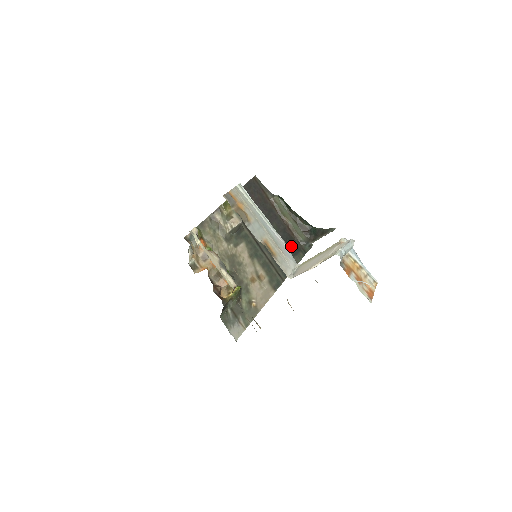
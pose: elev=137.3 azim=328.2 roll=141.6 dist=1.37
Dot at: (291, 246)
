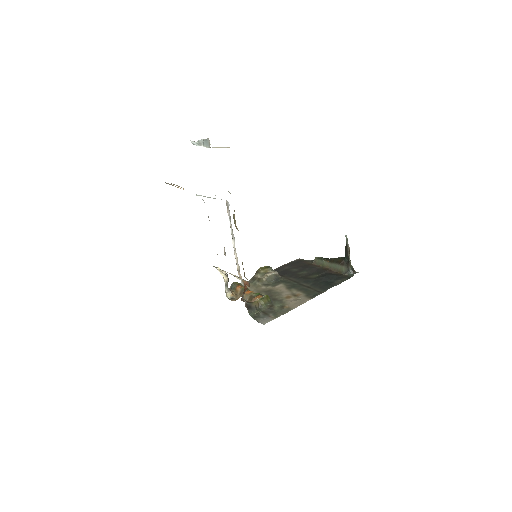
Dot at: (332, 277)
